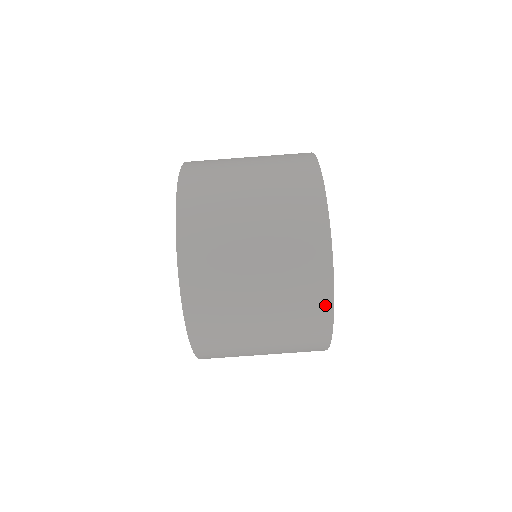
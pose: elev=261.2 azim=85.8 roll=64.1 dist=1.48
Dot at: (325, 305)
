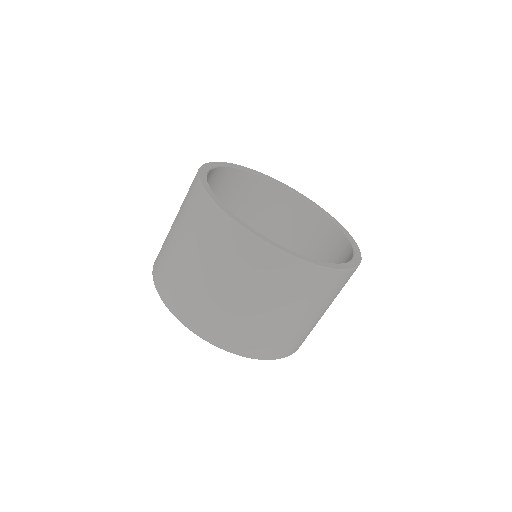
Dot at: (315, 272)
